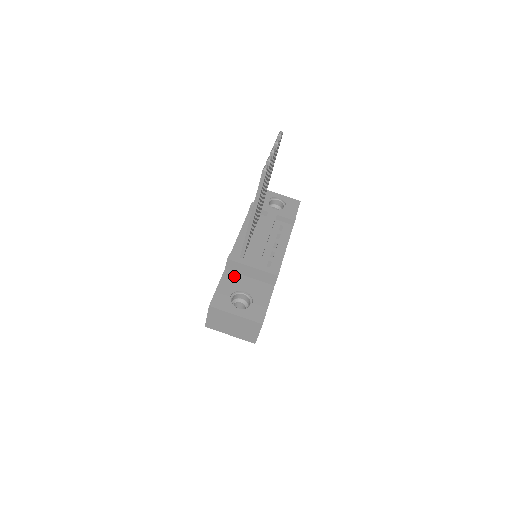
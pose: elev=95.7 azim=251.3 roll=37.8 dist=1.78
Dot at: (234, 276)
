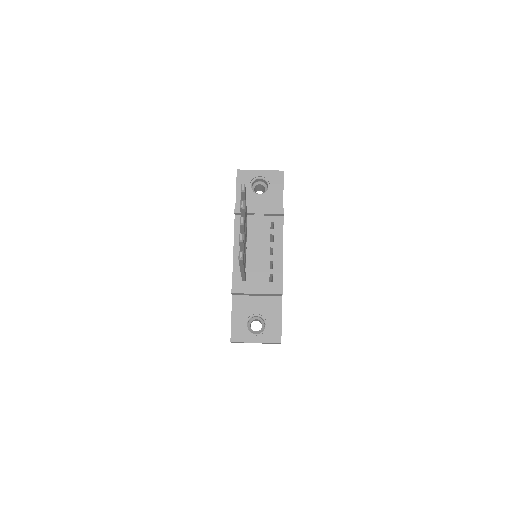
Dot at: (243, 300)
